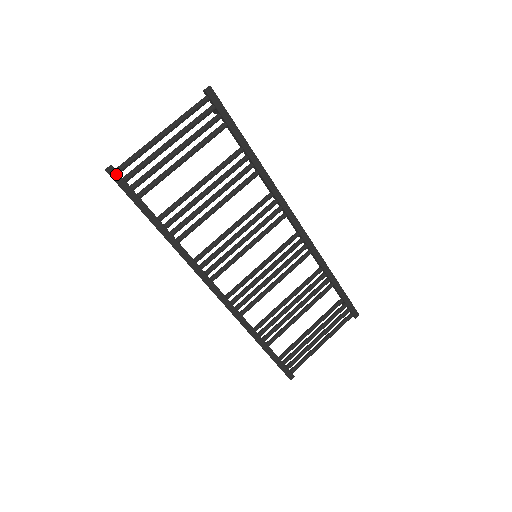
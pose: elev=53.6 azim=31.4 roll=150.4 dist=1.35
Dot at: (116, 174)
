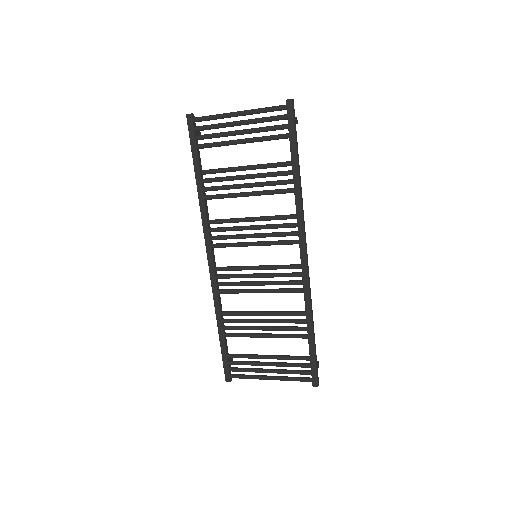
Dot at: (191, 121)
